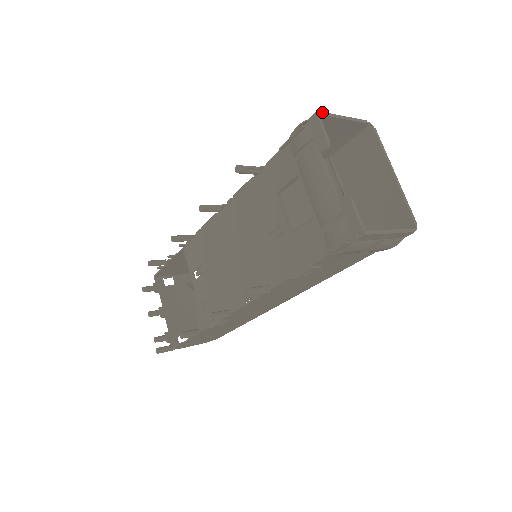
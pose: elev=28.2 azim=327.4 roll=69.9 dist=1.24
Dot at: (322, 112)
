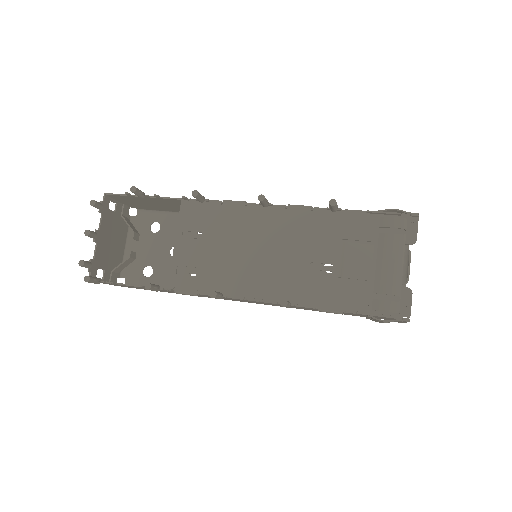
Dot at: (418, 215)
